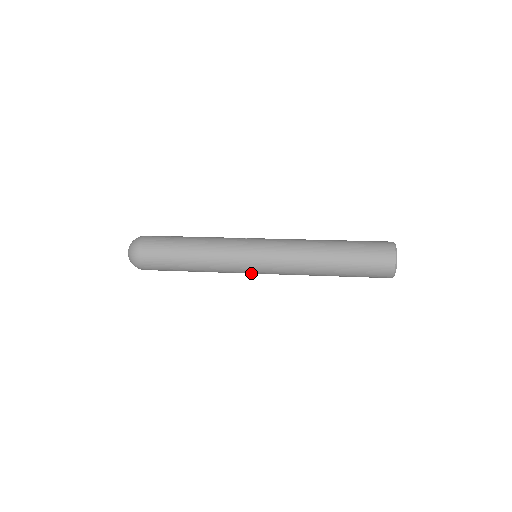
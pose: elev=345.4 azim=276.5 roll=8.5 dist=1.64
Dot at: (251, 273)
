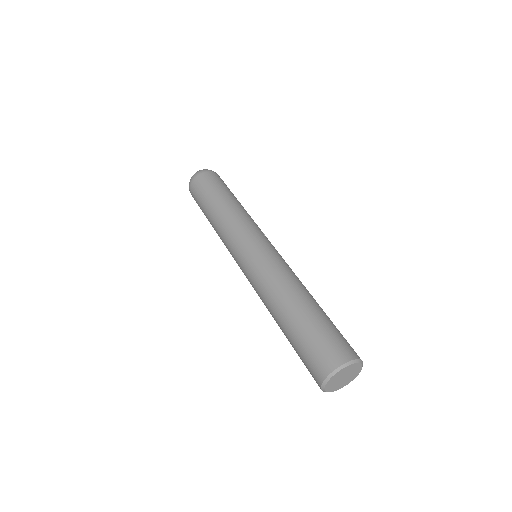
Dot at: occluded
